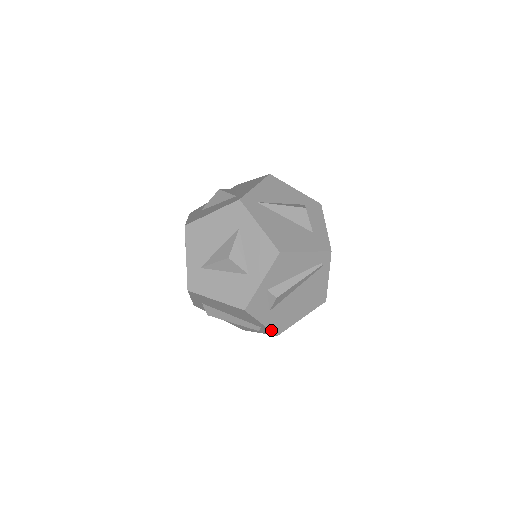
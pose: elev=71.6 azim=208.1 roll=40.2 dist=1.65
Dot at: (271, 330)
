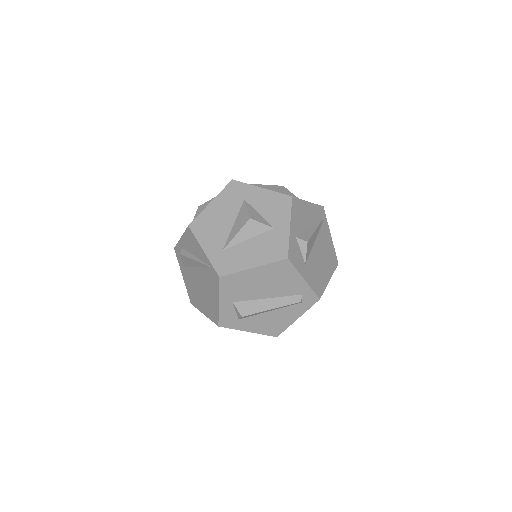
Dot at: (313, 290)
